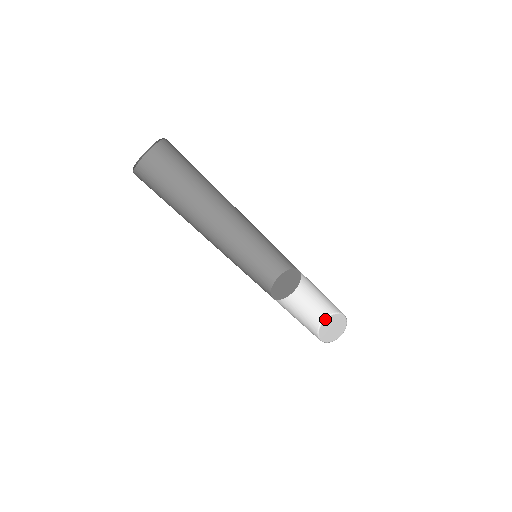
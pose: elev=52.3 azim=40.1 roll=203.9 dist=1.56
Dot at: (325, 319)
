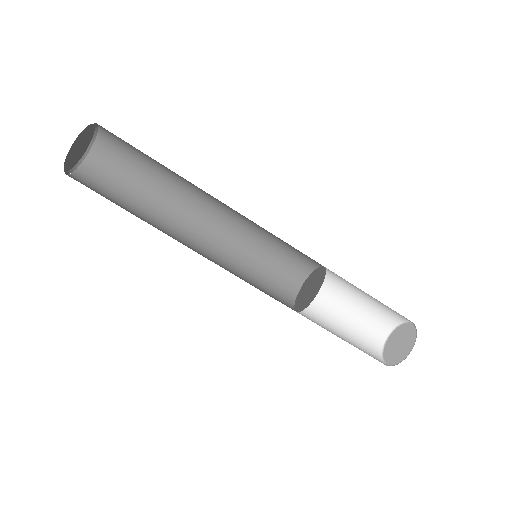
Dot at: (392, 330)
